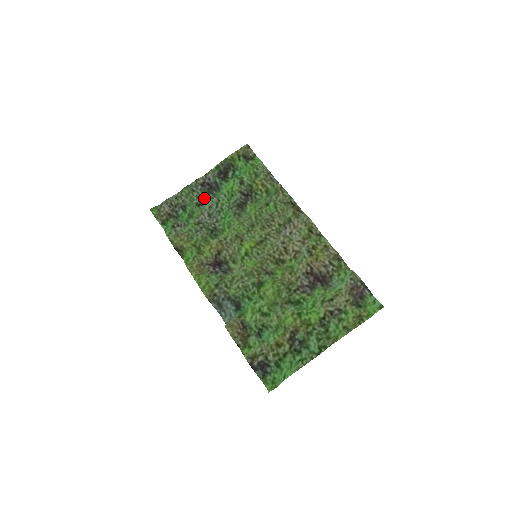
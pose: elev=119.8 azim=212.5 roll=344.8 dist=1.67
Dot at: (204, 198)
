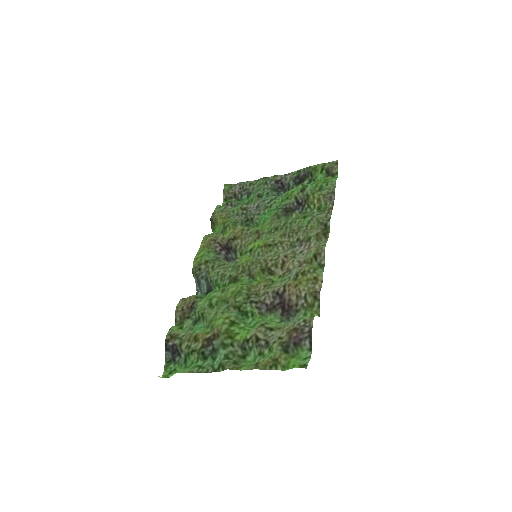
Dot at: (268, 192)
